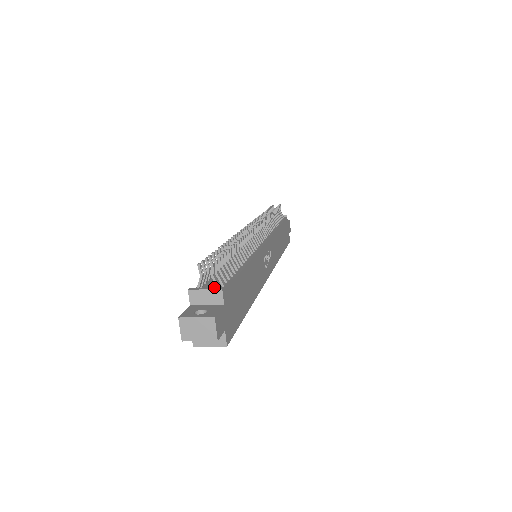
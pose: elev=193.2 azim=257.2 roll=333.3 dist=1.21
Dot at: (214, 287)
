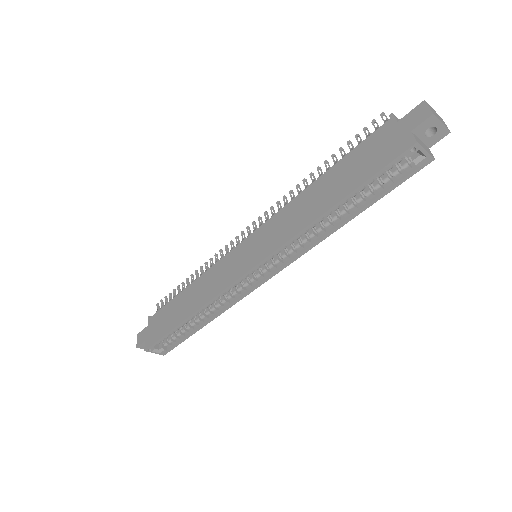
Dot at: occluded
